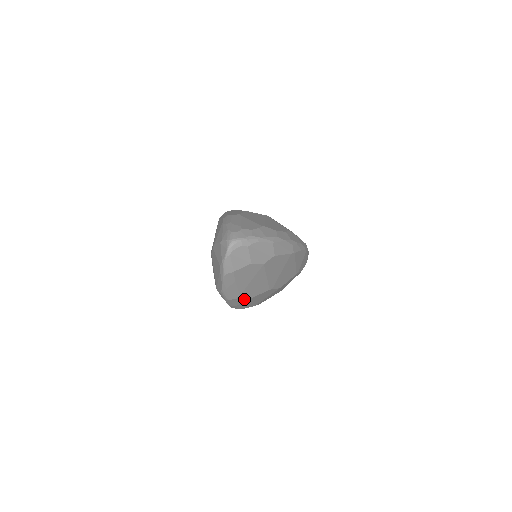
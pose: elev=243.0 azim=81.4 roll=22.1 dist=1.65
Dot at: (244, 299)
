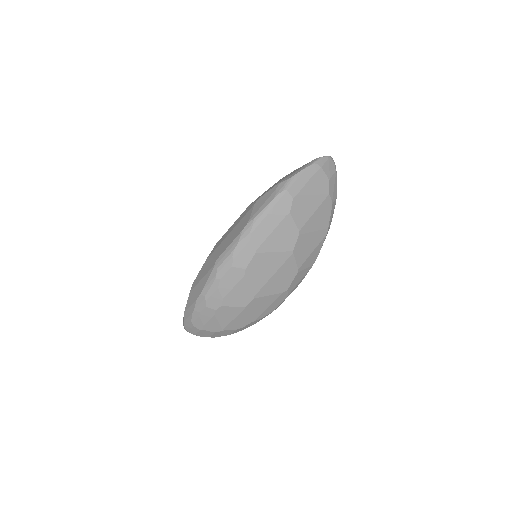
Dot at: (288, 207)
